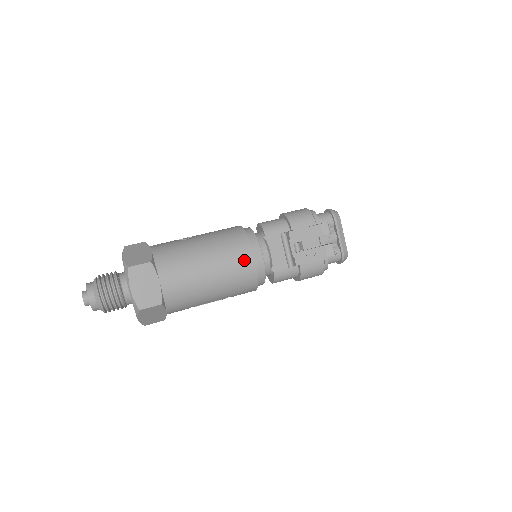
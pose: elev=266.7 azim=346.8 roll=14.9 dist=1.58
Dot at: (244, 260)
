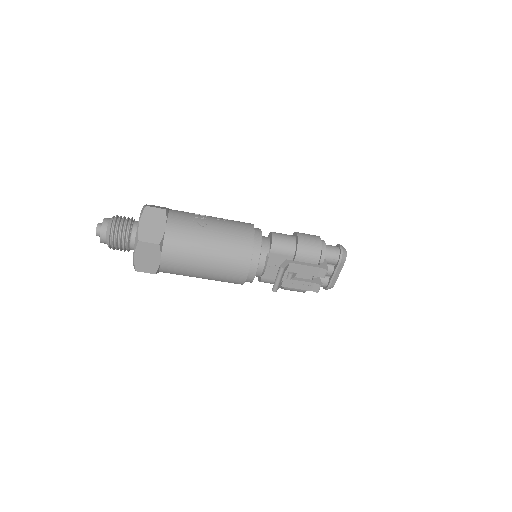
Dot at: (238, 272)
